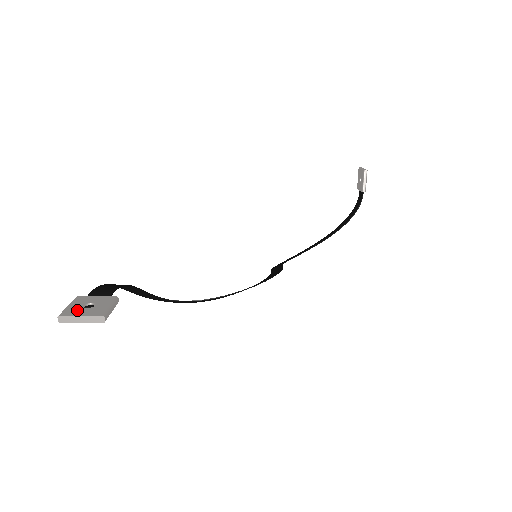
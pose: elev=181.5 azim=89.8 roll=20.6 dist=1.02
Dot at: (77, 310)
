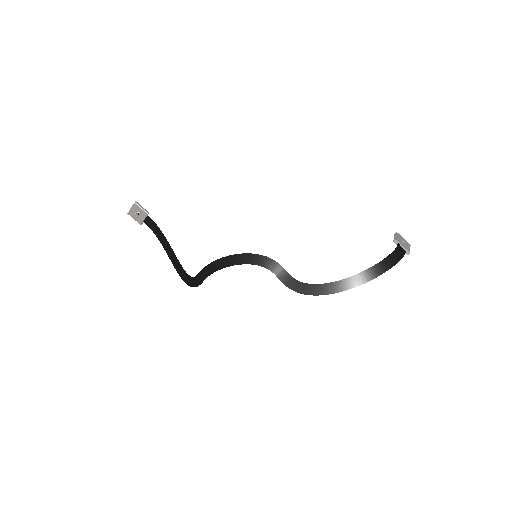
Dot at: (135, 212)
